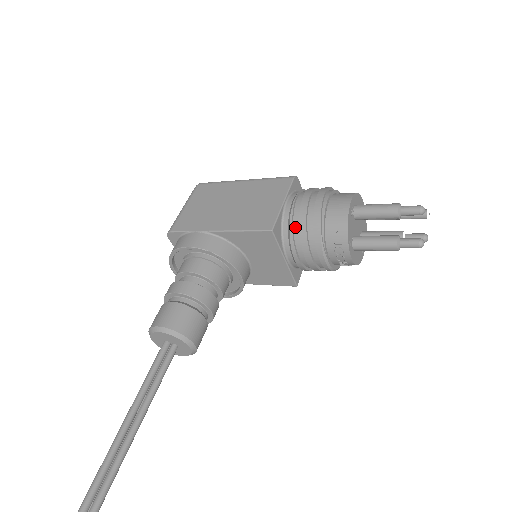
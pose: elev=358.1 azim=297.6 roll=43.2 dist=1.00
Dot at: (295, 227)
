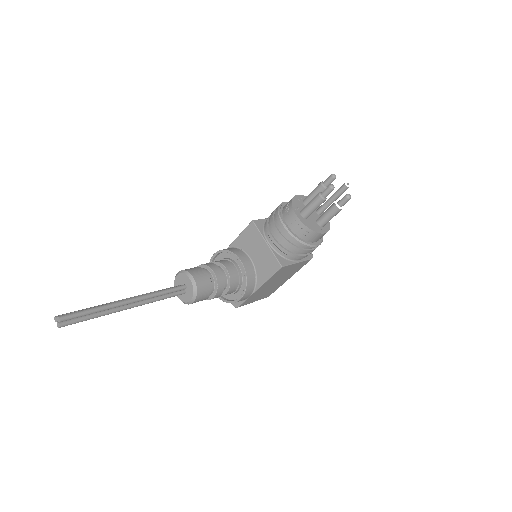
Dot at: (269, 220)
